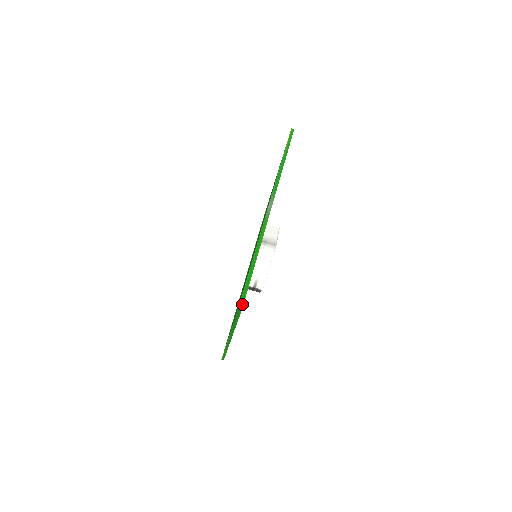
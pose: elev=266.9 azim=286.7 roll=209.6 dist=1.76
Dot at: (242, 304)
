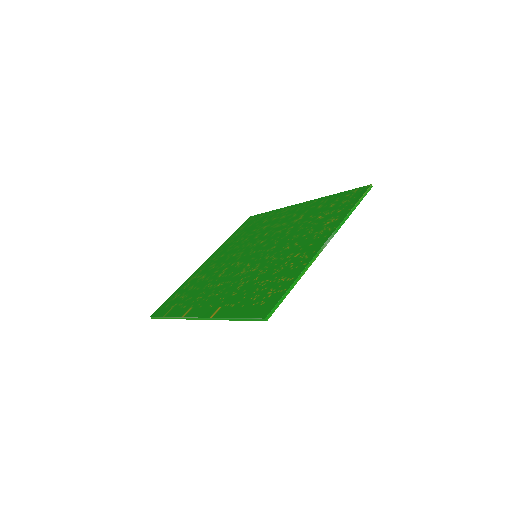
Dot at: (268, 317)
